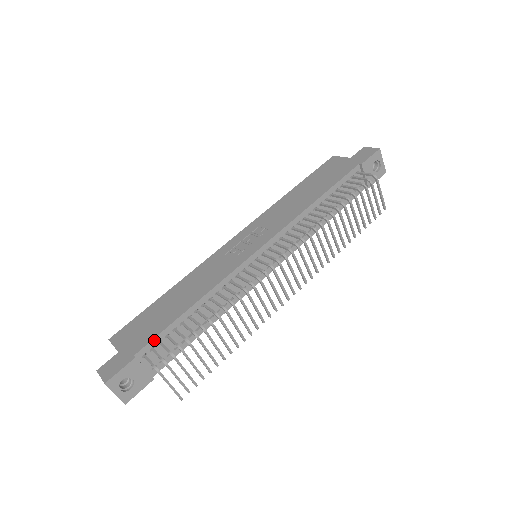
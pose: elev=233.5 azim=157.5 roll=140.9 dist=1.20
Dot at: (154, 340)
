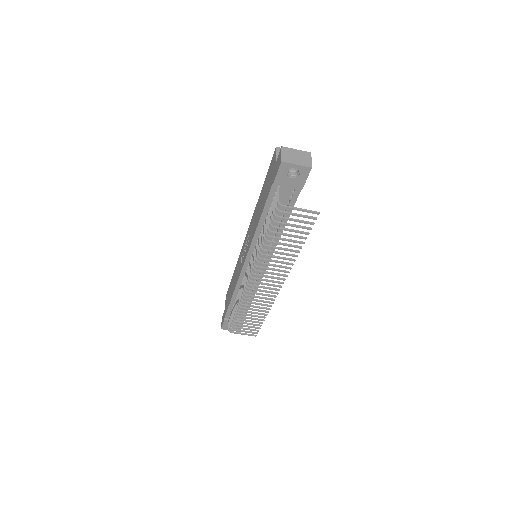
Dot at: (228, 312)
